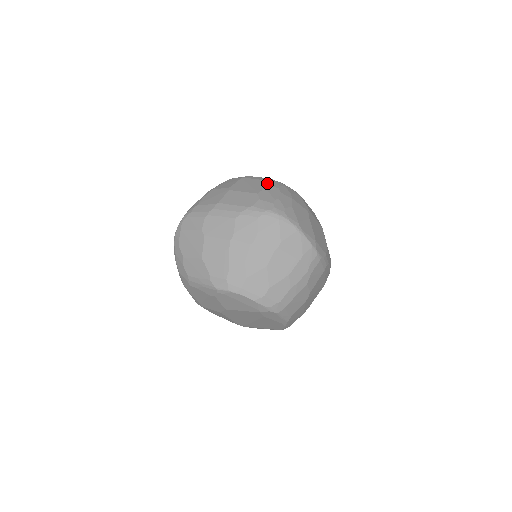
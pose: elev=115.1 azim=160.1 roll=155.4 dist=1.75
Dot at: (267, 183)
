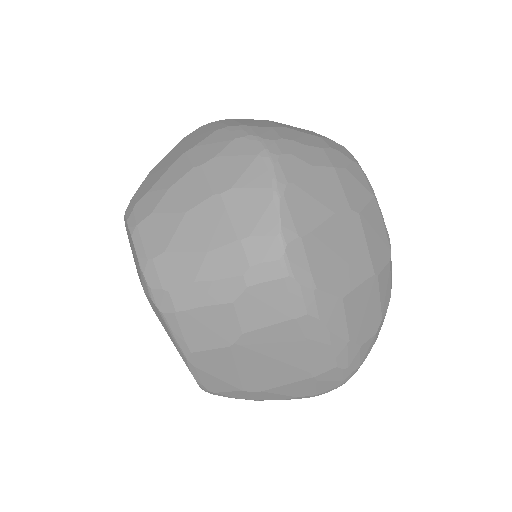
Dot at: (324, 137)
